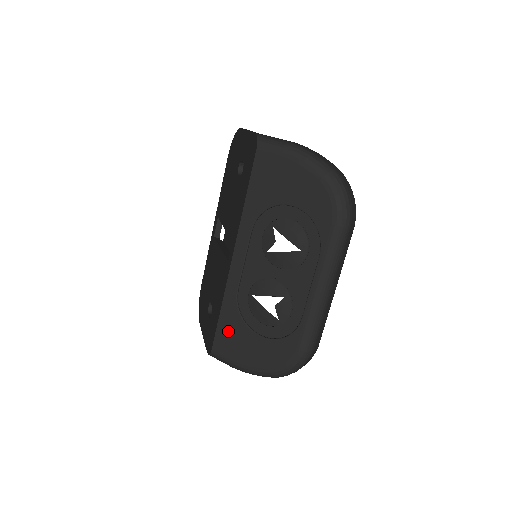
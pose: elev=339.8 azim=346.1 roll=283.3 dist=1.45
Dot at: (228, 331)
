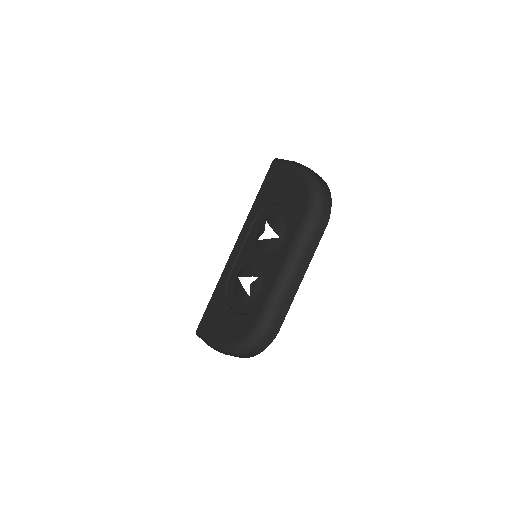
Dot at: (214, 309)
